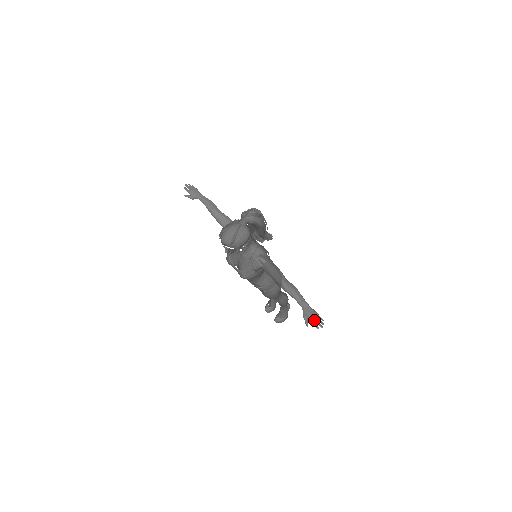
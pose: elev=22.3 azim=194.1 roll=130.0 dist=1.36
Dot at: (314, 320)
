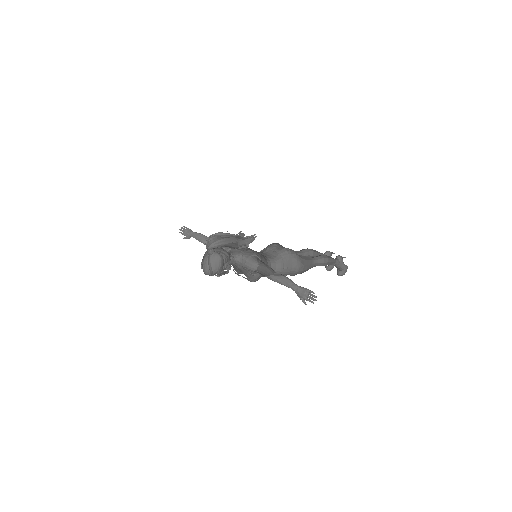
Dot at: (307, 297)
